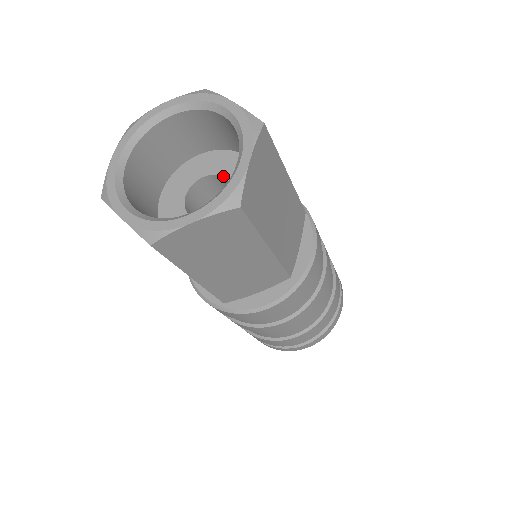
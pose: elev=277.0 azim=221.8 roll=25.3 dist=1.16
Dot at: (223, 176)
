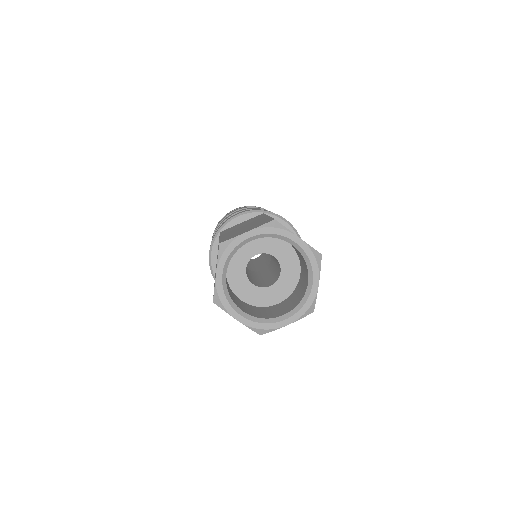
Dot at: (281, 270)
